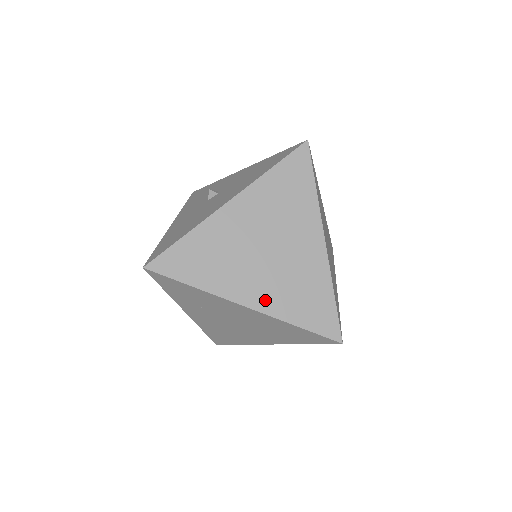
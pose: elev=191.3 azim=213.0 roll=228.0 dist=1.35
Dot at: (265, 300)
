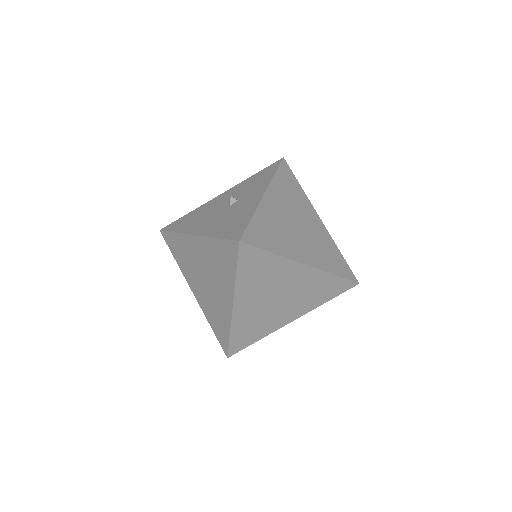
Dot at: (201, 300)
